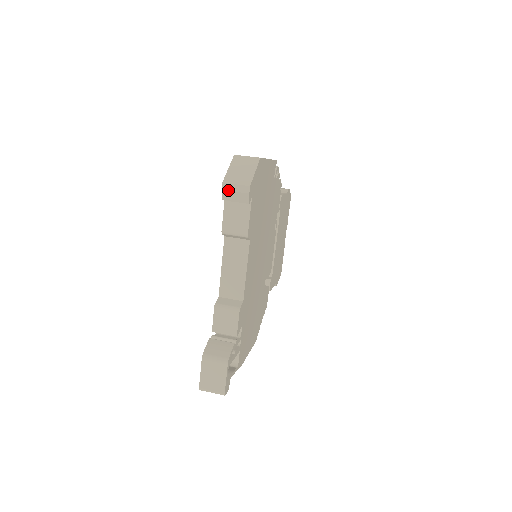
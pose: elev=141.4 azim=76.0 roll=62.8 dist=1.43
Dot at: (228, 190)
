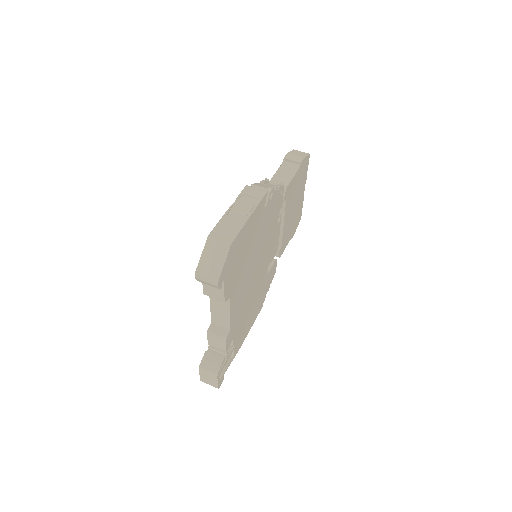
Dot at: (200, 280)
